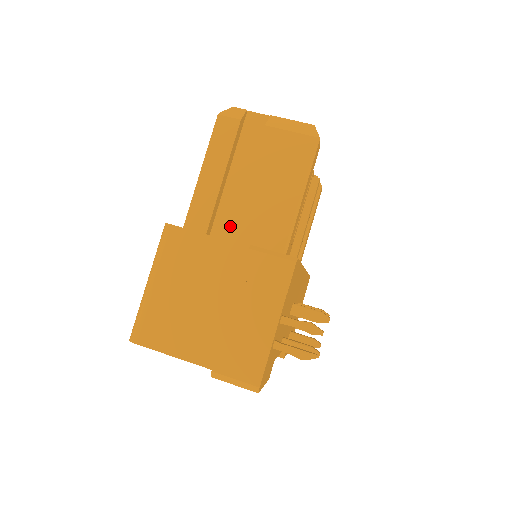
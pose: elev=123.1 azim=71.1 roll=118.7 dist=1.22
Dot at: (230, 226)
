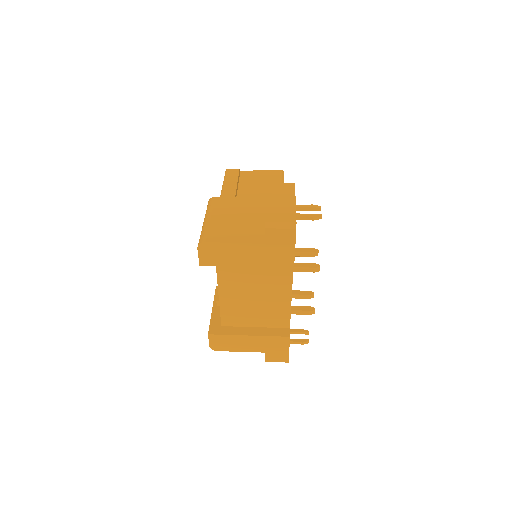
Dot at: occluded
